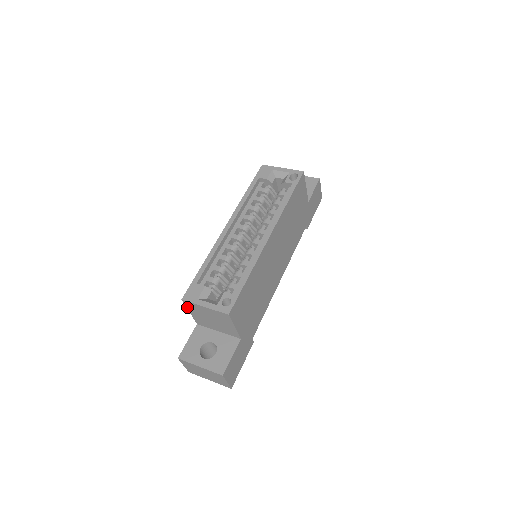
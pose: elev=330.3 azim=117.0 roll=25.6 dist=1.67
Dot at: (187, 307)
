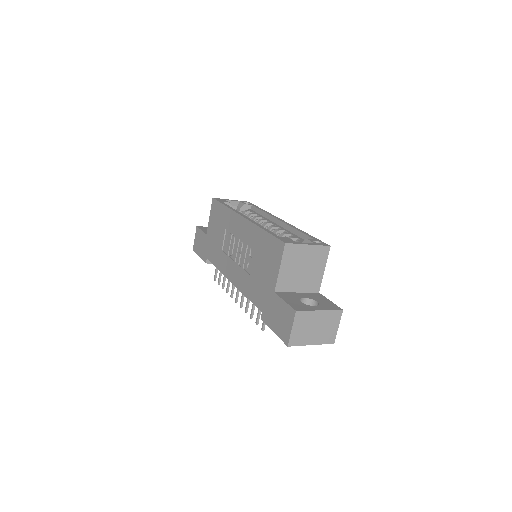
Dot at: (283, 257)
